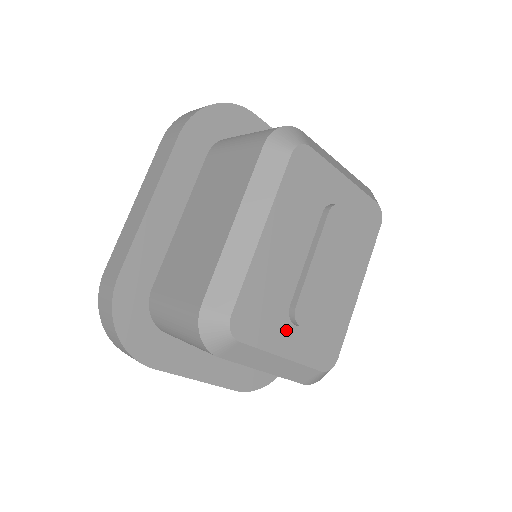
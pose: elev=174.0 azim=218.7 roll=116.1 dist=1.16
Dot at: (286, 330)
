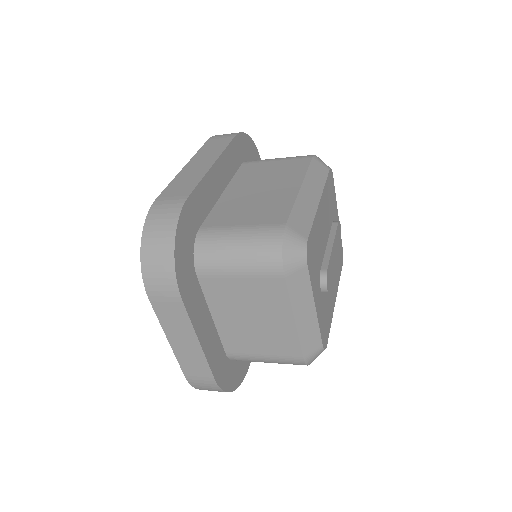
Dot at: (318, 286)
